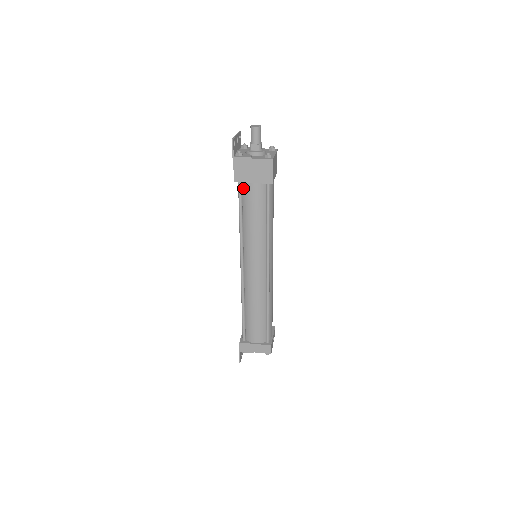
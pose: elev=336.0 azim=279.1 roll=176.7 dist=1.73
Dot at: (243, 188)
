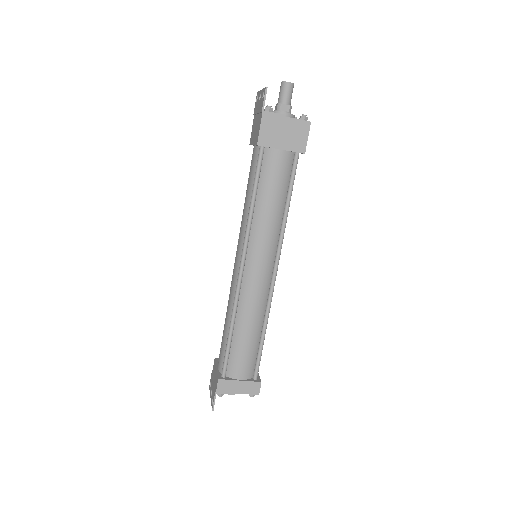
Dot at: (264, 156)
